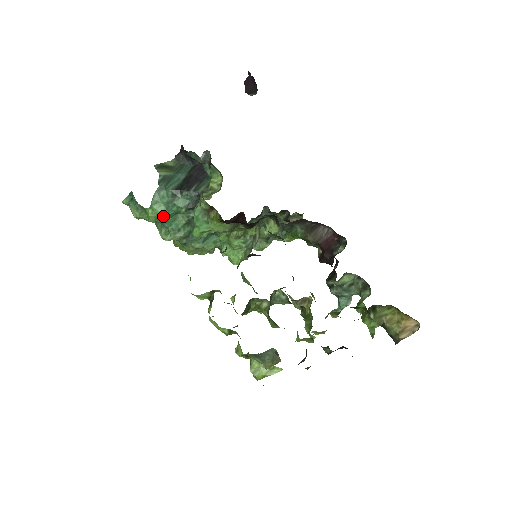
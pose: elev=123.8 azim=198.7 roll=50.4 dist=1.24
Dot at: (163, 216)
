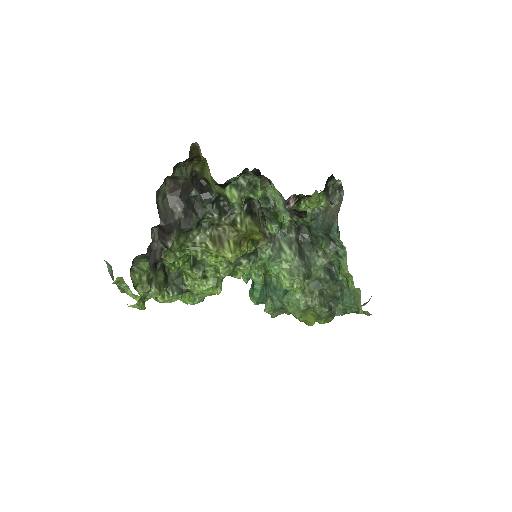
Dot at: (254, 292)
